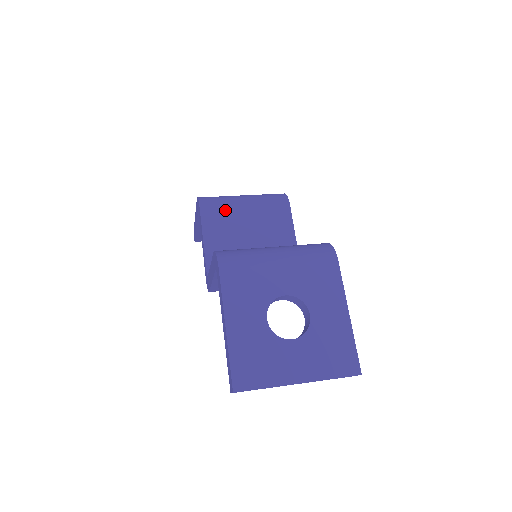
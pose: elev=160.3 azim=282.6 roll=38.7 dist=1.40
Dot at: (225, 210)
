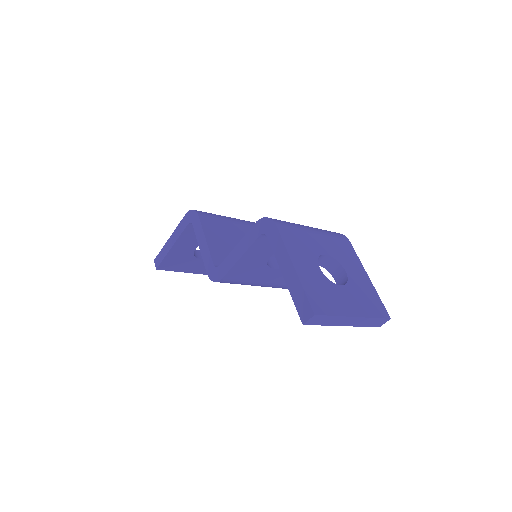
Dot at: (219, 221)
